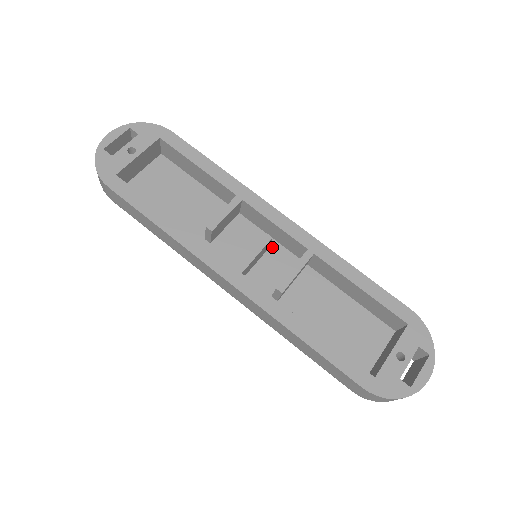
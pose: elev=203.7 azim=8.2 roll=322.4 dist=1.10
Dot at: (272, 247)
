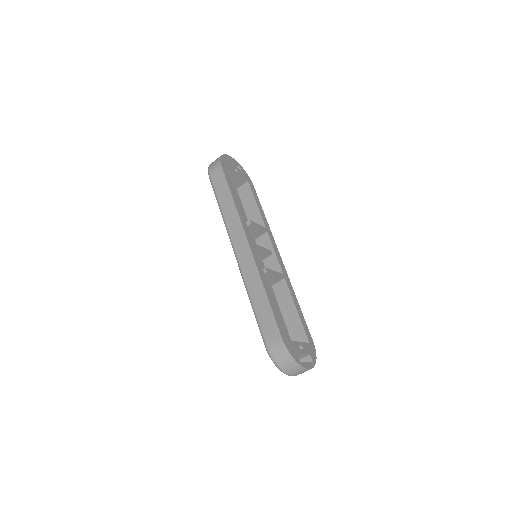
Dot at: (261, 264)
